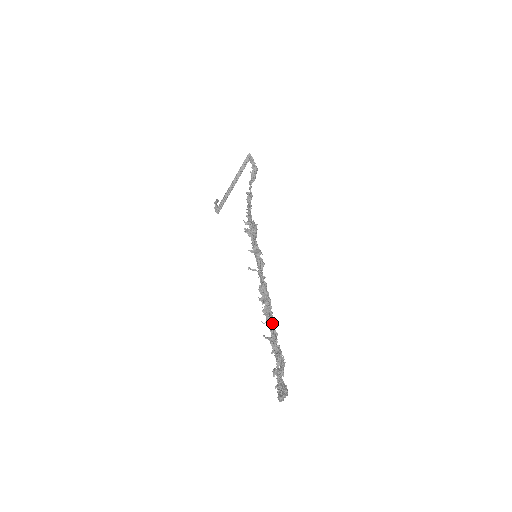
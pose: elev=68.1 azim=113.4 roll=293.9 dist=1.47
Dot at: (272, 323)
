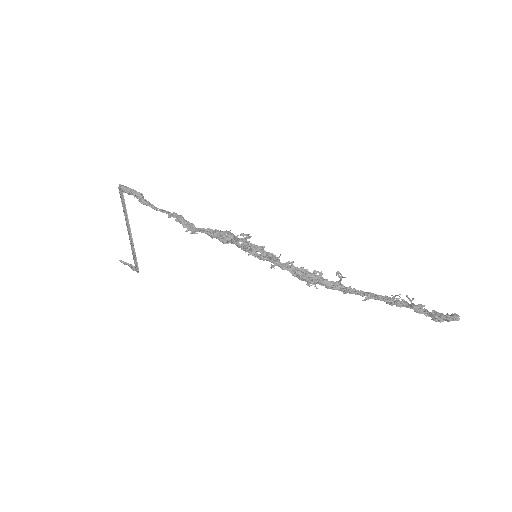
Dot at: (349, 287)
